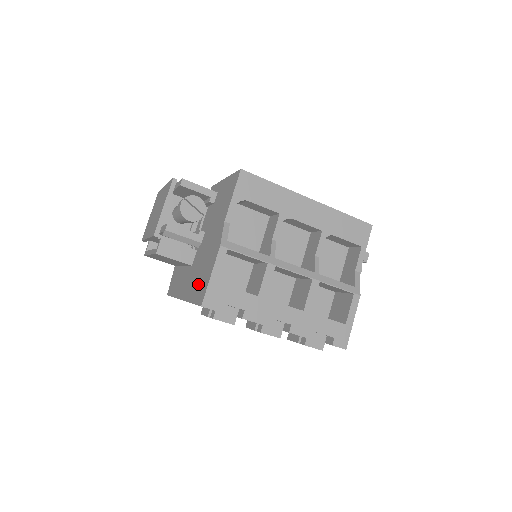
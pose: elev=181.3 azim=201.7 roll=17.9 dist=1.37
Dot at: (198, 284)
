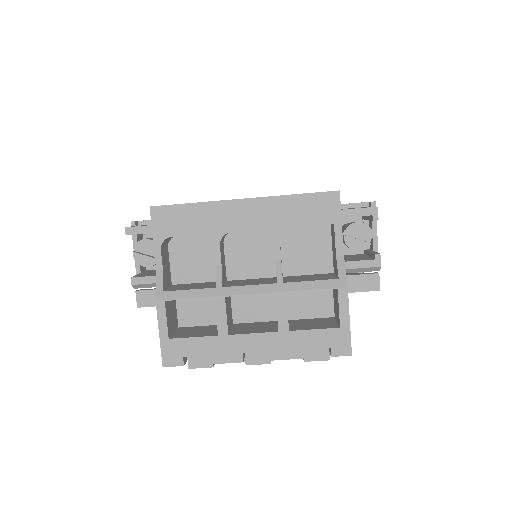
Dot at: occluded
